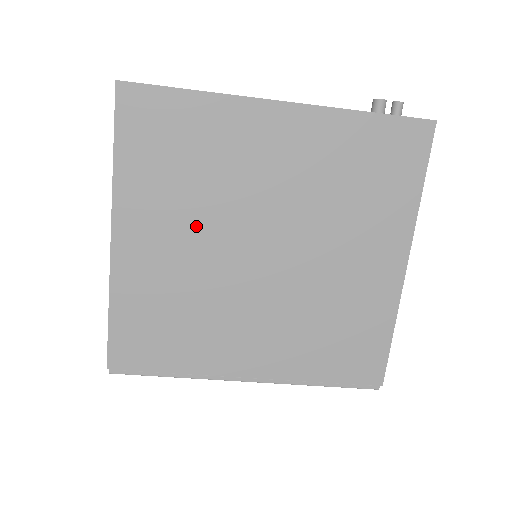
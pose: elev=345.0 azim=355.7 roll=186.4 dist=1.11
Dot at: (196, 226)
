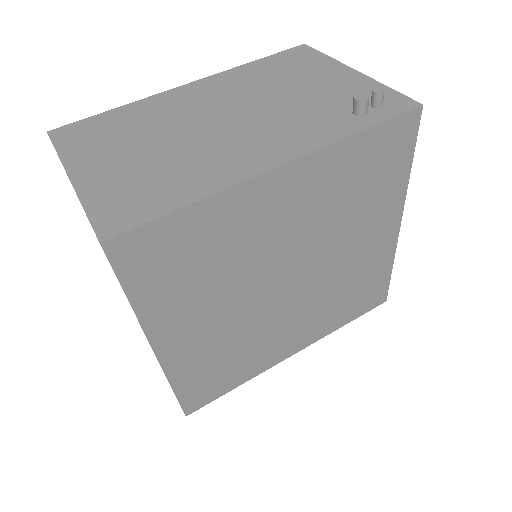
Dot at: (227, 300)
